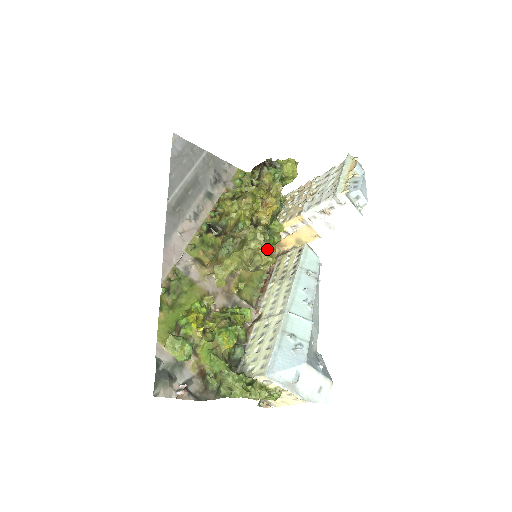
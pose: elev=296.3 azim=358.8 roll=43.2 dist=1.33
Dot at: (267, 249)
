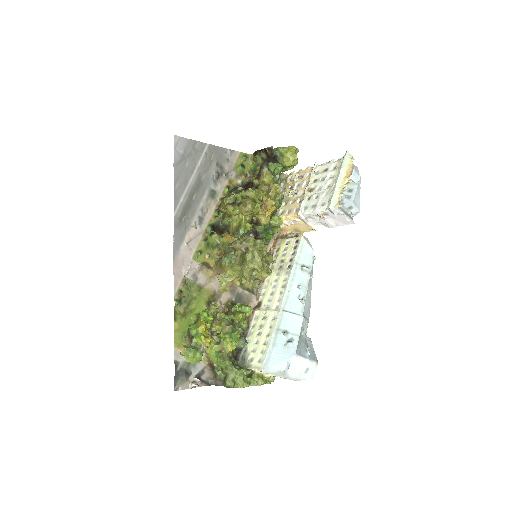
Dot at: (264, 266)
